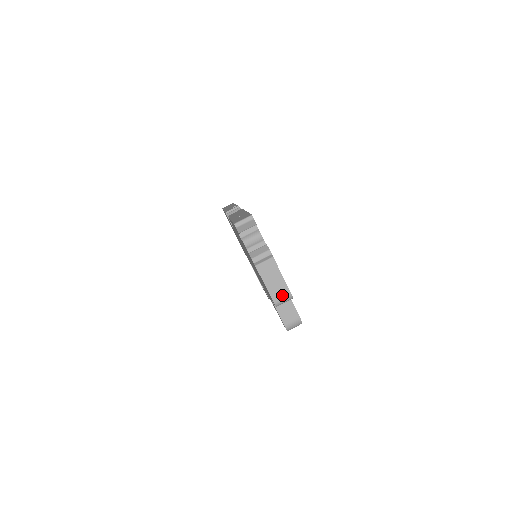
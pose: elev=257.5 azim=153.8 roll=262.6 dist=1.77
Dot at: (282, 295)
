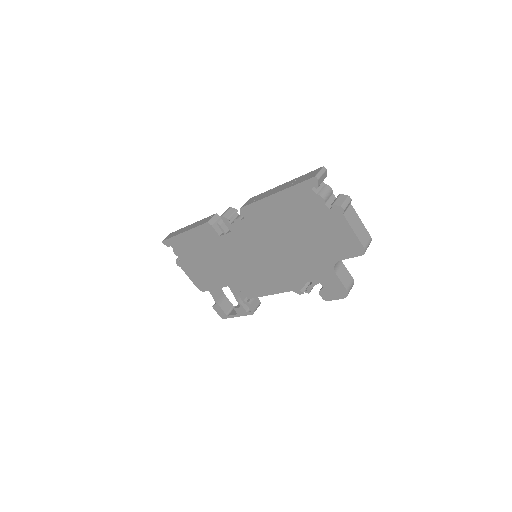
Dot at: (367, 240)
